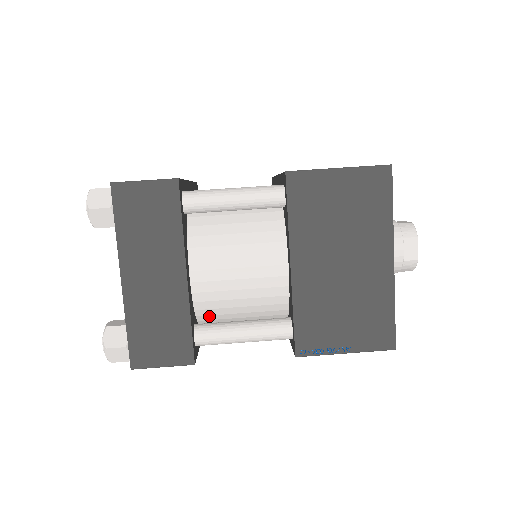
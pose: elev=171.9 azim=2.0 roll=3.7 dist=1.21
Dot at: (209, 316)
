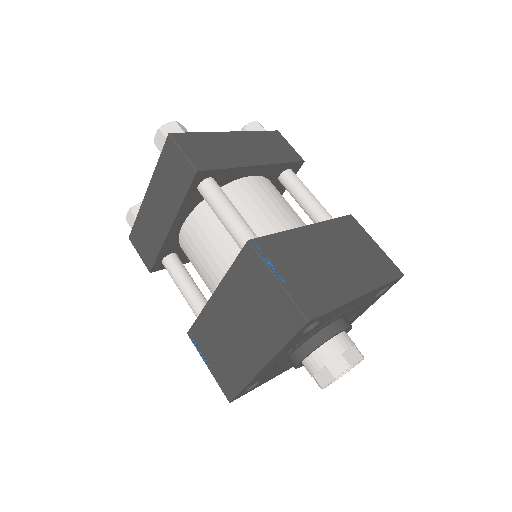
Dot at: occluded
